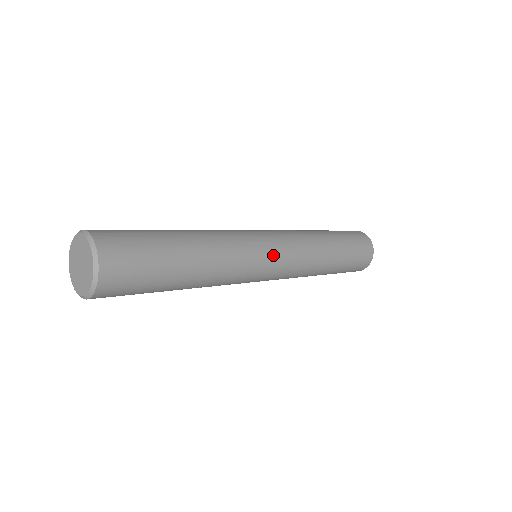
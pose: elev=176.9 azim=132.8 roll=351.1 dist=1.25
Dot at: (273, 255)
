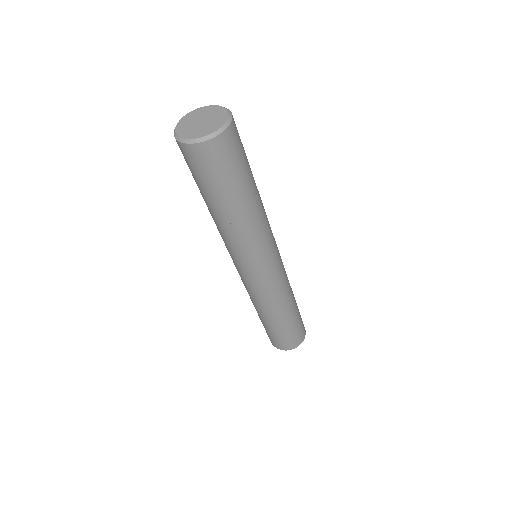
Dot at: (278, 250)
